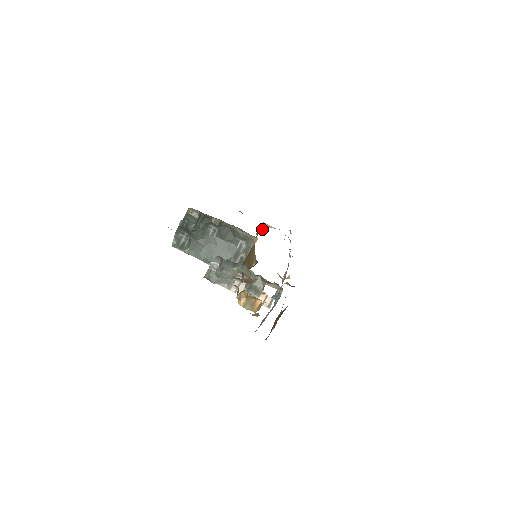
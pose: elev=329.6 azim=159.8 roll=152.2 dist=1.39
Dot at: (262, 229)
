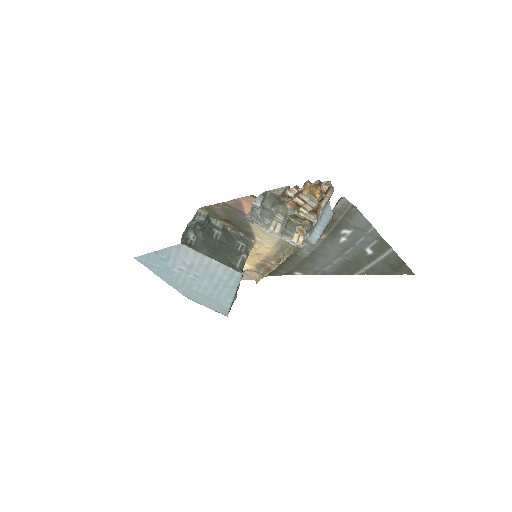
Dot at: occluded
